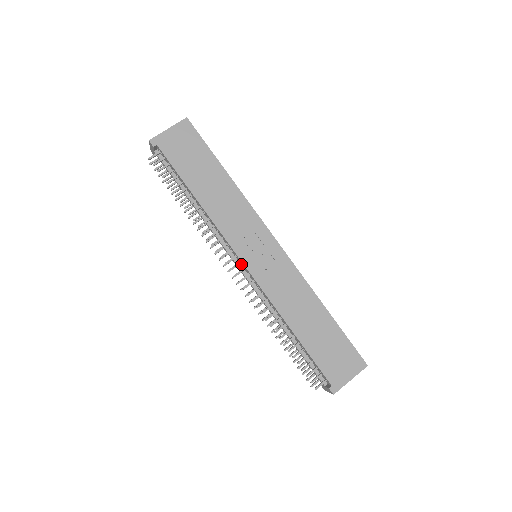
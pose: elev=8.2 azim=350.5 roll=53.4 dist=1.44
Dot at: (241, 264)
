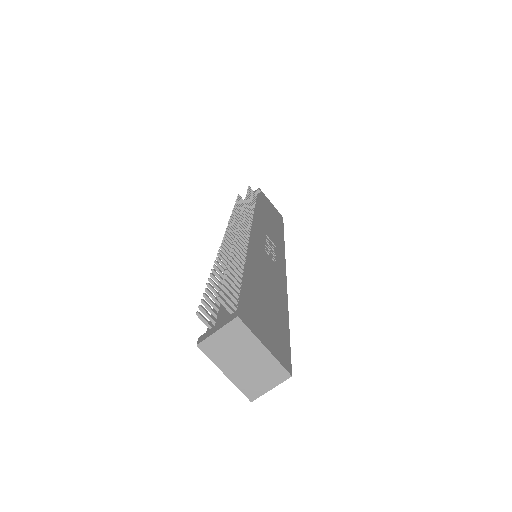
Dot at: occluded
